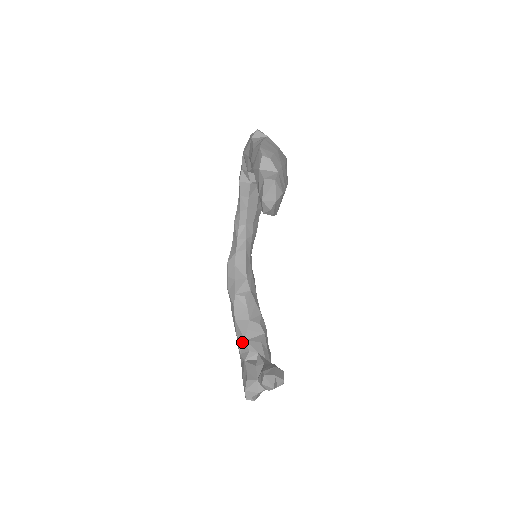
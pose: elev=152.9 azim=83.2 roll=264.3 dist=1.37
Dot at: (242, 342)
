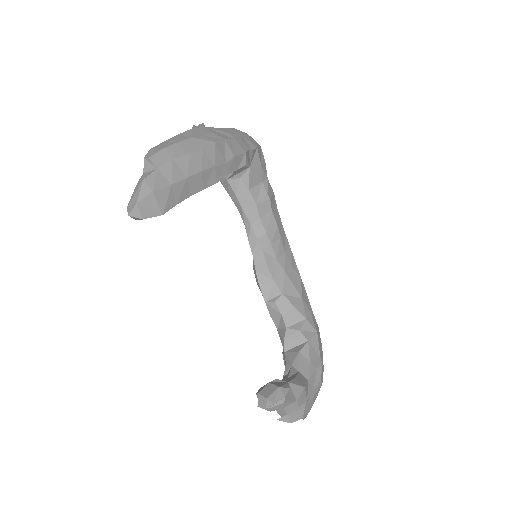
Dot at: (283, 354)
